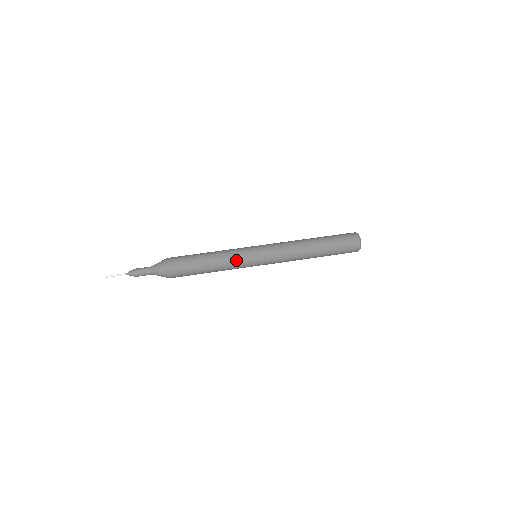
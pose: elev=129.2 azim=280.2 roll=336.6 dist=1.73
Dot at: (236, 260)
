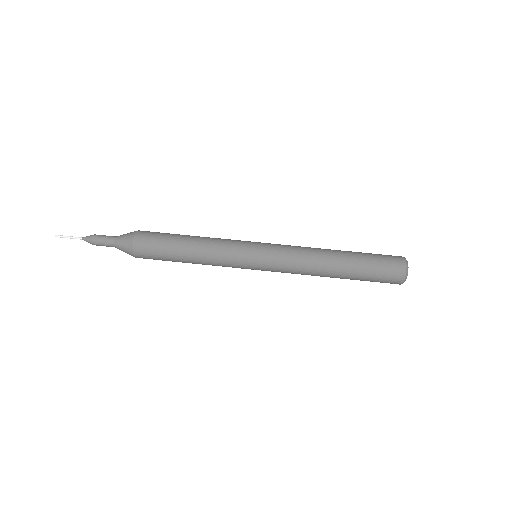
Dot at: (226, 248)
